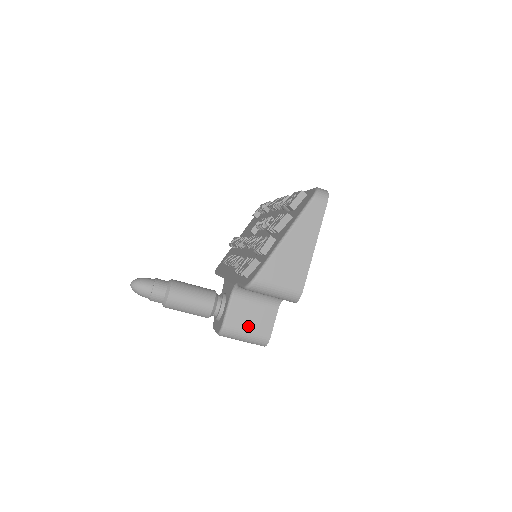
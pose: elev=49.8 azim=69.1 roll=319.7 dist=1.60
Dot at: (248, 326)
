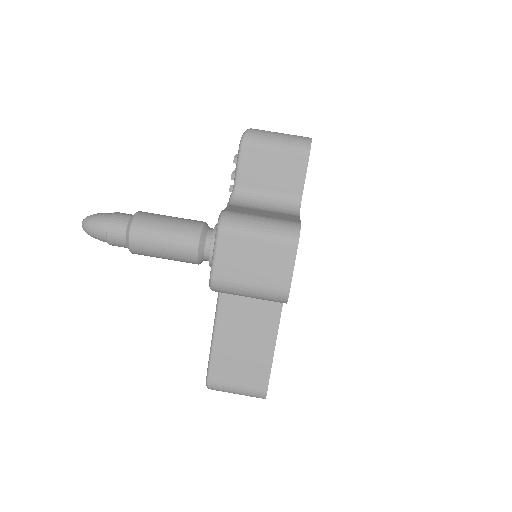
Dot at: (261, 215)
